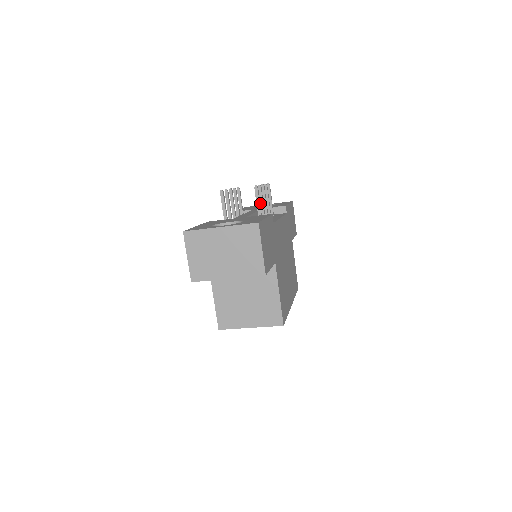
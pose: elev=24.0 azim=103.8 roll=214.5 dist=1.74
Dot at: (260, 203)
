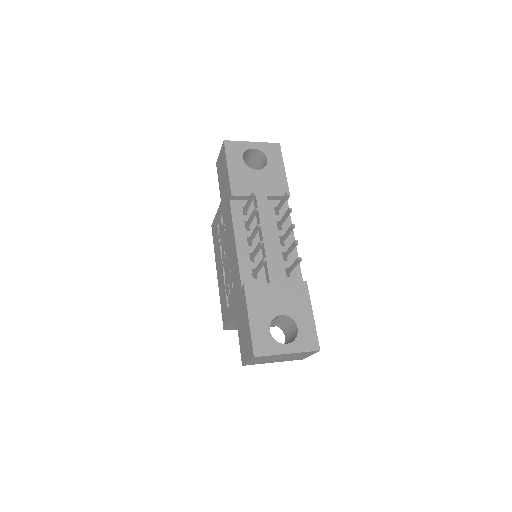
Dot at: (290, 250)
